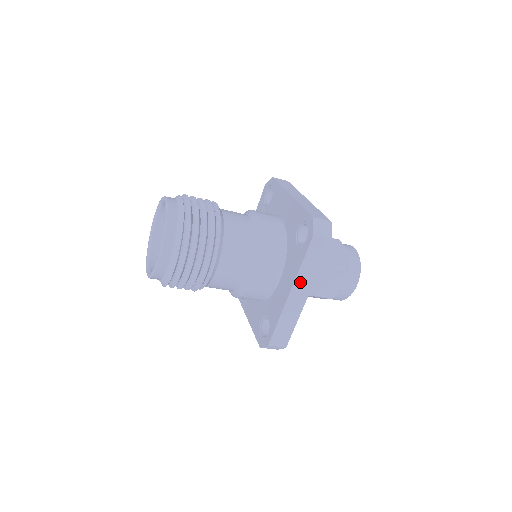
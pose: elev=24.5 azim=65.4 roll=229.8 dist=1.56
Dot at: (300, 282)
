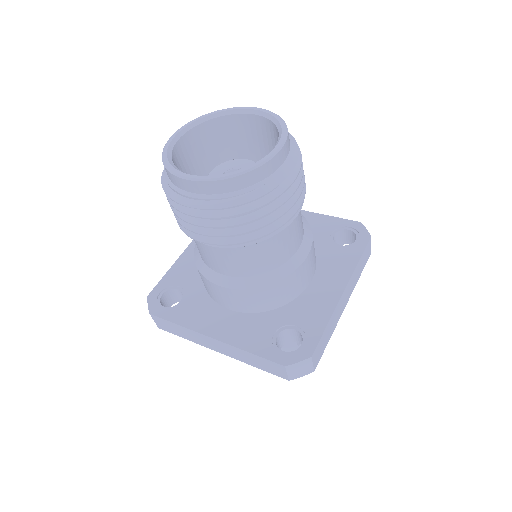
Dot at: (351, 282)
